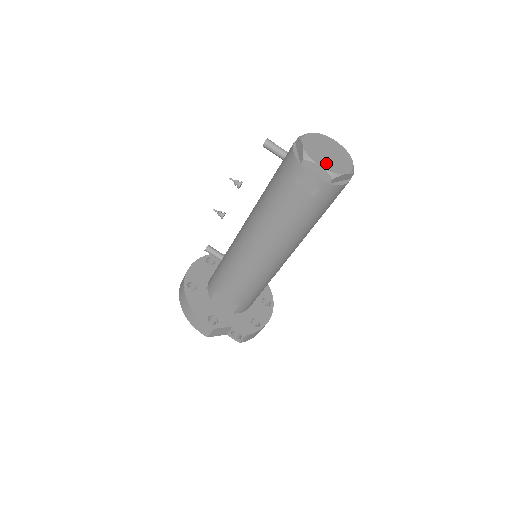
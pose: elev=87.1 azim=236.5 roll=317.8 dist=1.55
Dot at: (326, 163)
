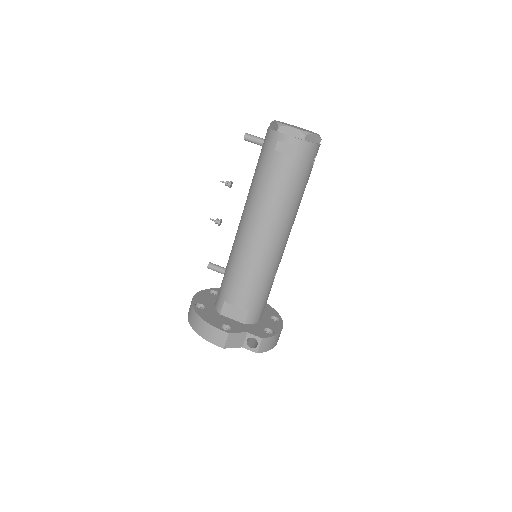
Dot at: (297, 128)
